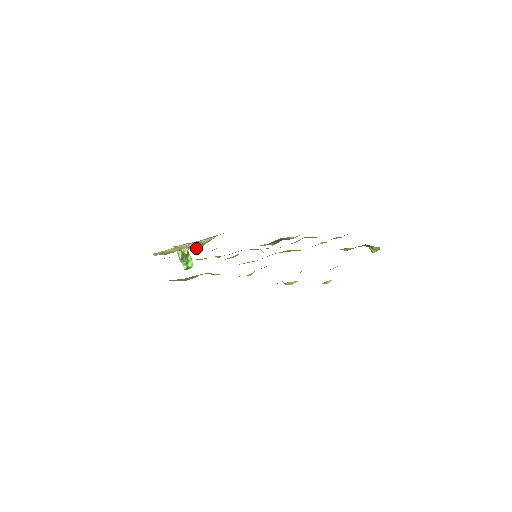
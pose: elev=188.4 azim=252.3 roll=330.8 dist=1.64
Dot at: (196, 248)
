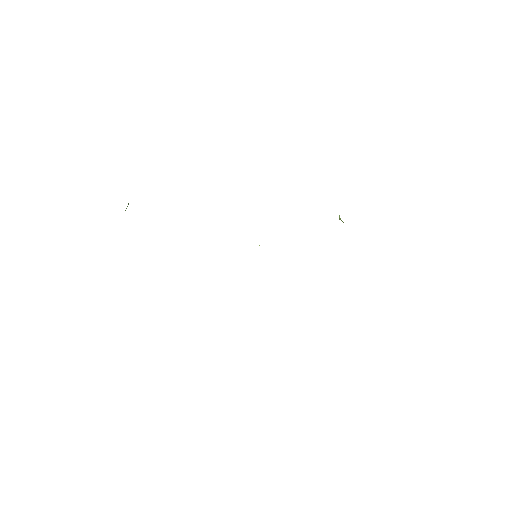
Dot at: occluded
